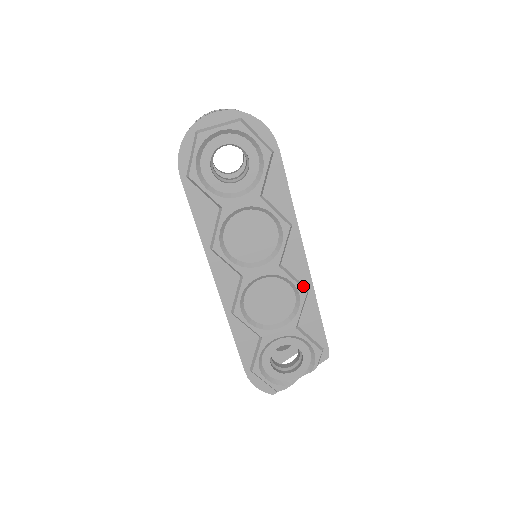
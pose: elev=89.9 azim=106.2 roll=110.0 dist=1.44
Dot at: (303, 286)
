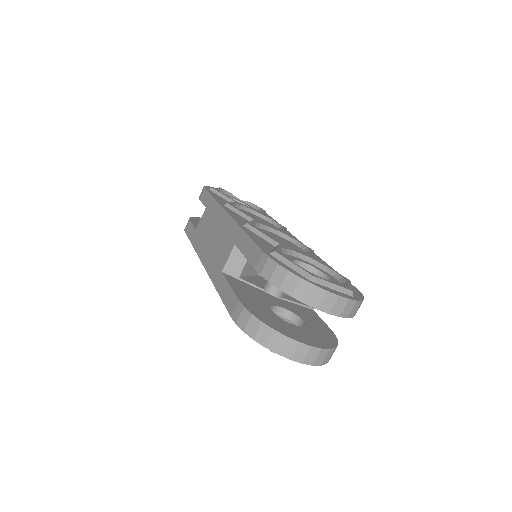
Dot at: occluded
